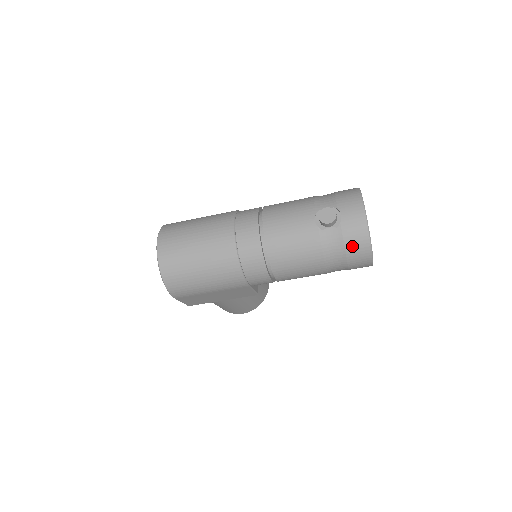
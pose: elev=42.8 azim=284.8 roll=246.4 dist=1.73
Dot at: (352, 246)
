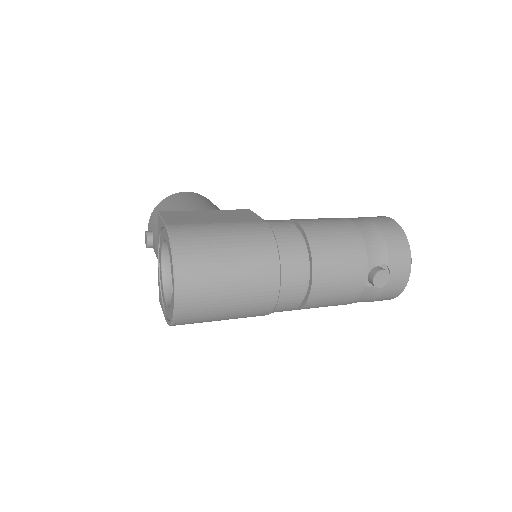
Dot at: (382, 298)
